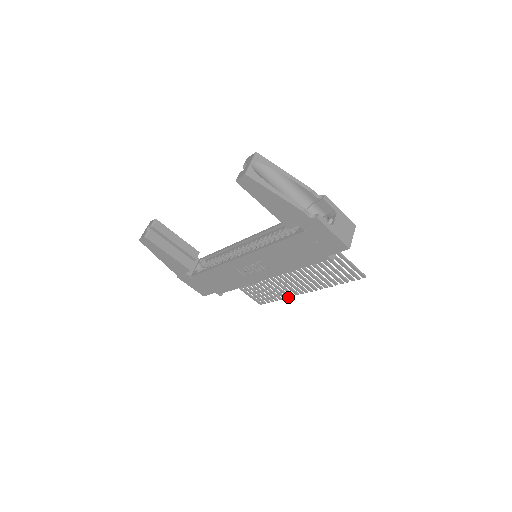
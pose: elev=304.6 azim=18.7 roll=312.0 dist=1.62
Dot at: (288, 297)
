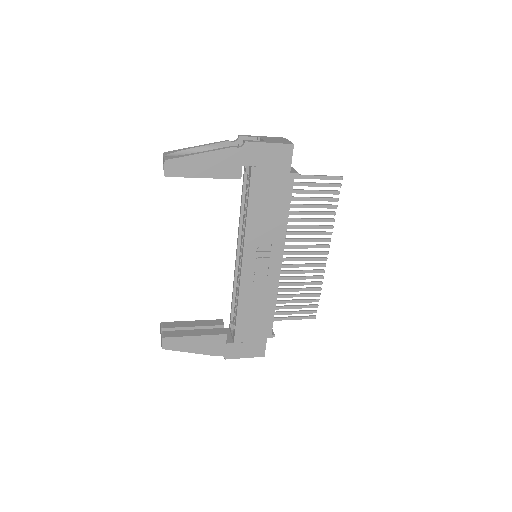
Dot at: (322, 278)
